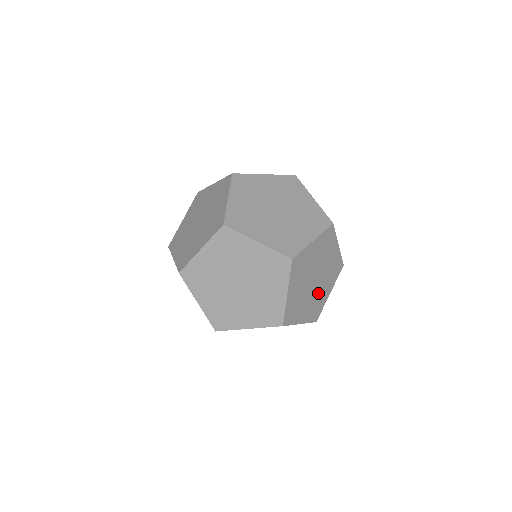
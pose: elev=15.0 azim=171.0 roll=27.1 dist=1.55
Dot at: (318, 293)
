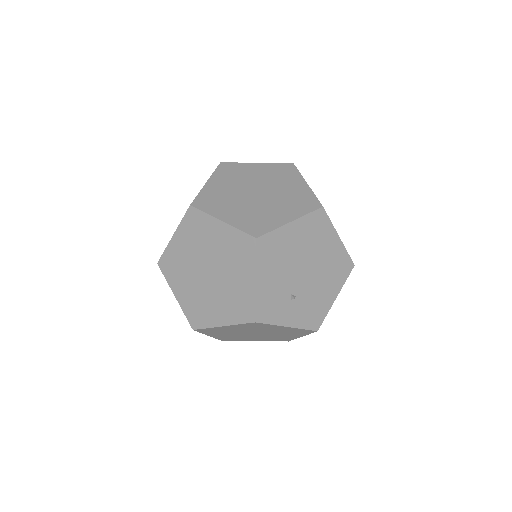
Dot at: (289, 295)
